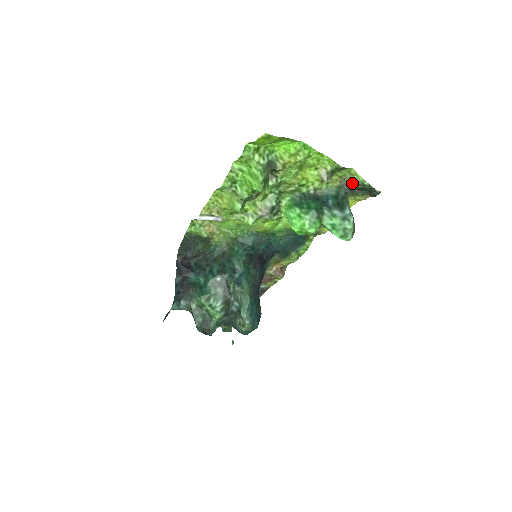
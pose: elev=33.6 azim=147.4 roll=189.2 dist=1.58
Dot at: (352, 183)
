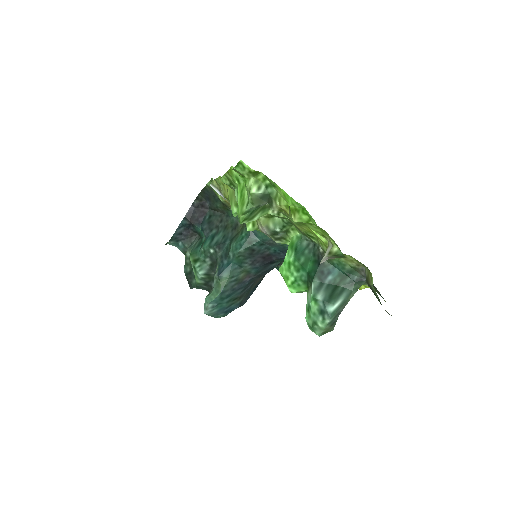
Dot at: (367, 278)
